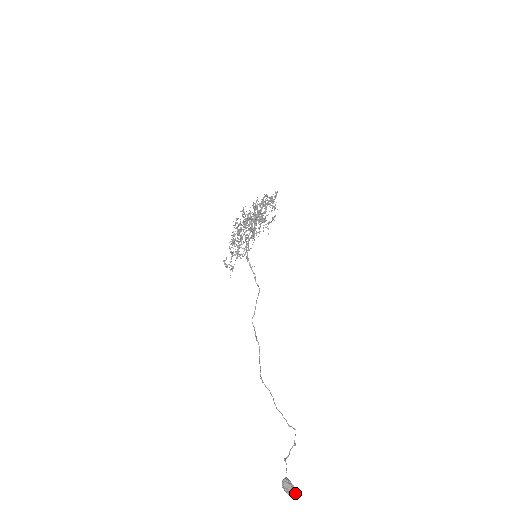
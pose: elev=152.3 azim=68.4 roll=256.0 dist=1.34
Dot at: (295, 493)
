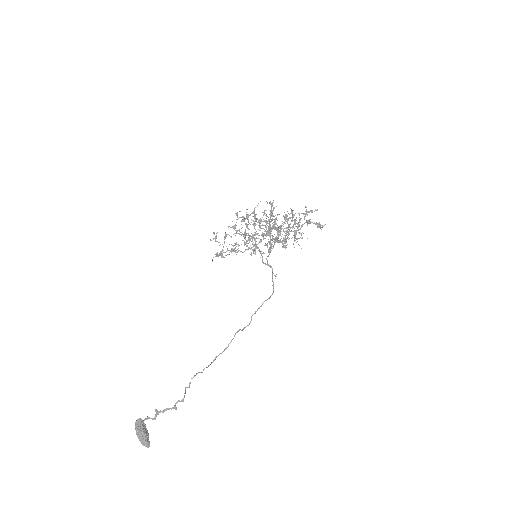
Dot at: (143, 441)
